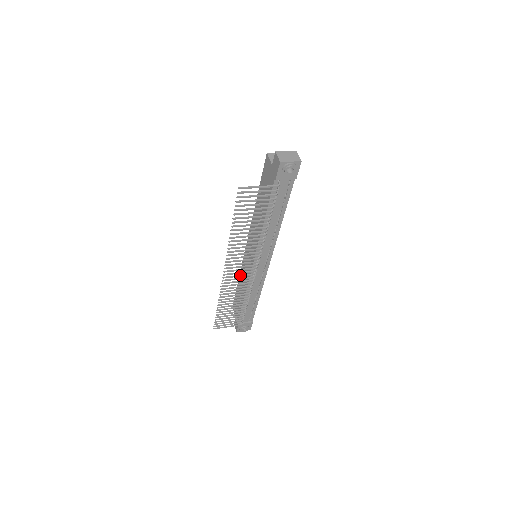
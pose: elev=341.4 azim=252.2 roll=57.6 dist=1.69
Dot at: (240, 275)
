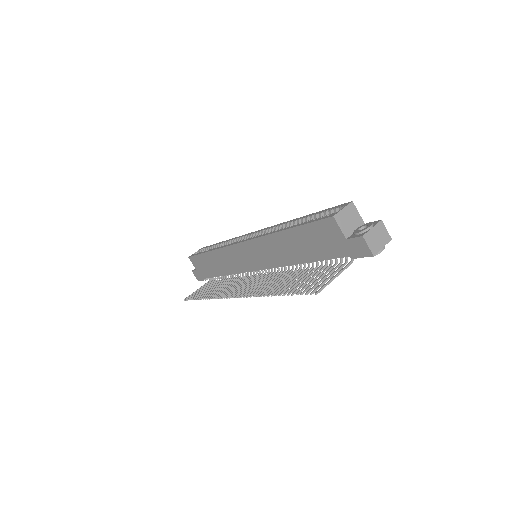
Dot at: (243, 285)
